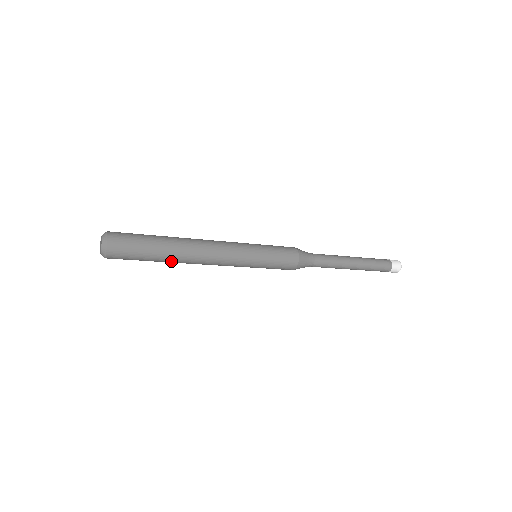
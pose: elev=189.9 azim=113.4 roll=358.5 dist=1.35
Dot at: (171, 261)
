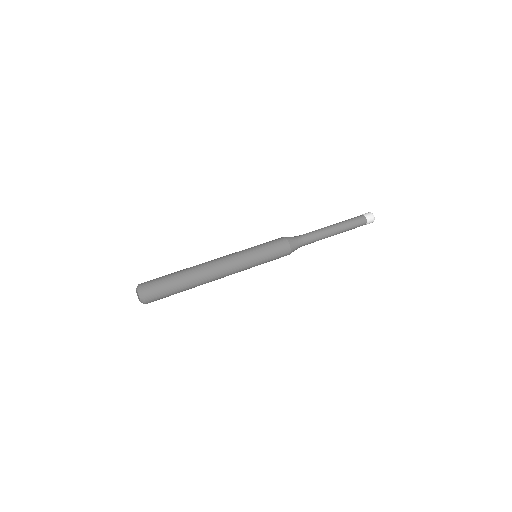
Dot at: occluded
